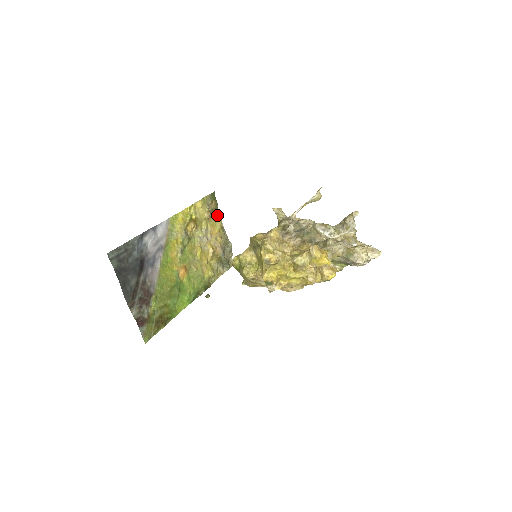
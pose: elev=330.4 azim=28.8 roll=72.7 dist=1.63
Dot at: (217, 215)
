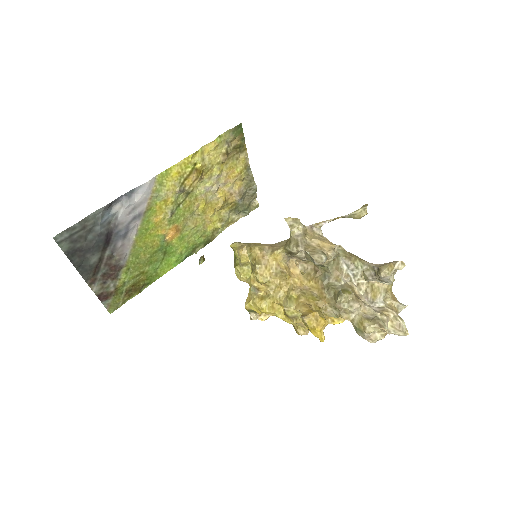
Dot at: (241, 152)
